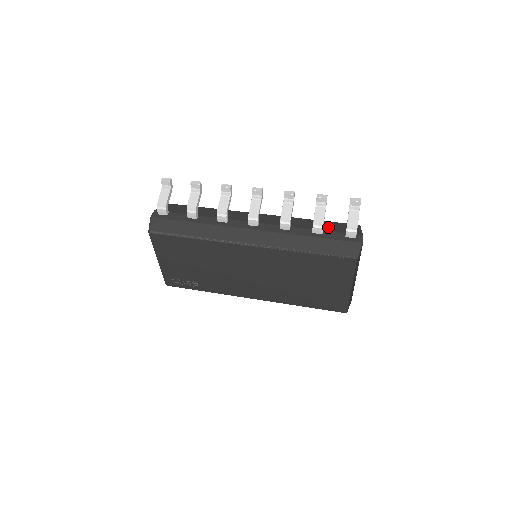
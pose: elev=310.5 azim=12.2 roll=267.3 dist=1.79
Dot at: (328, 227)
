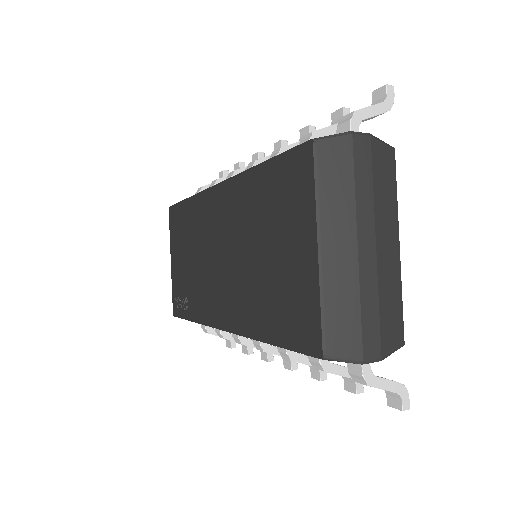
Dot at: occluded
